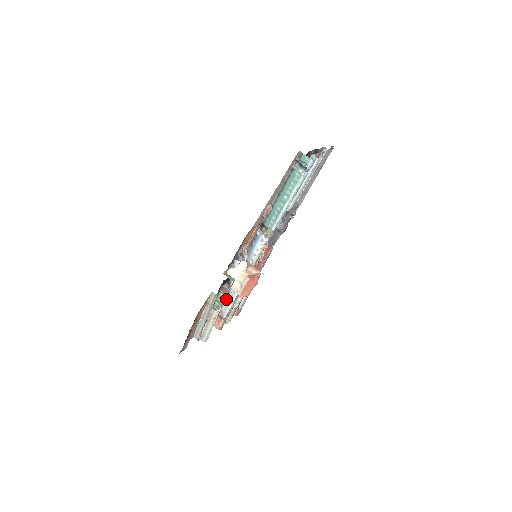
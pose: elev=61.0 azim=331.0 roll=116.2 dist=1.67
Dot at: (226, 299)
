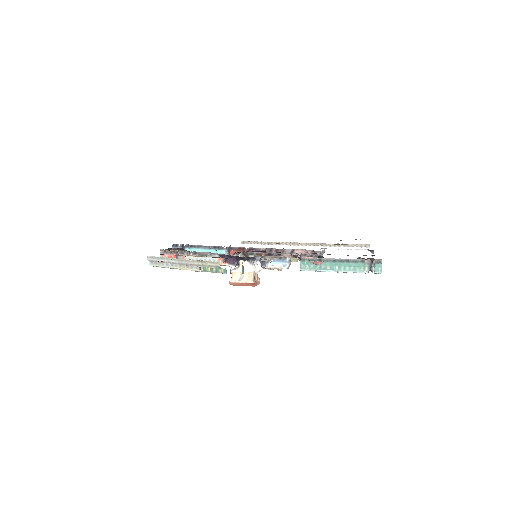
Dot at: occluded
